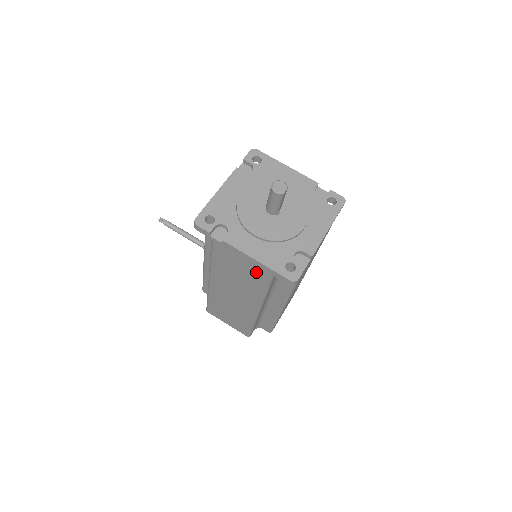
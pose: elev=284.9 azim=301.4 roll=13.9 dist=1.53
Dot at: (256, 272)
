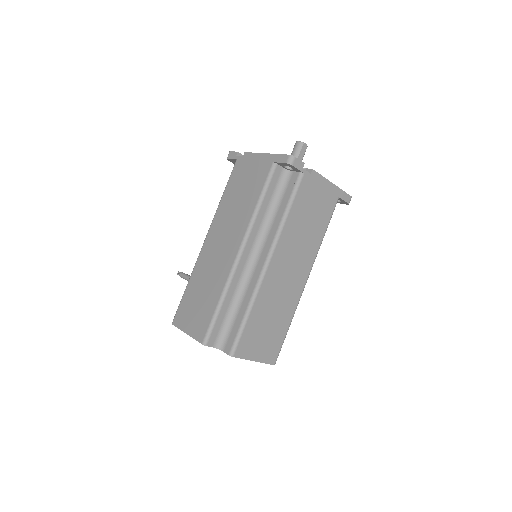
Dot at: (260, 172)
